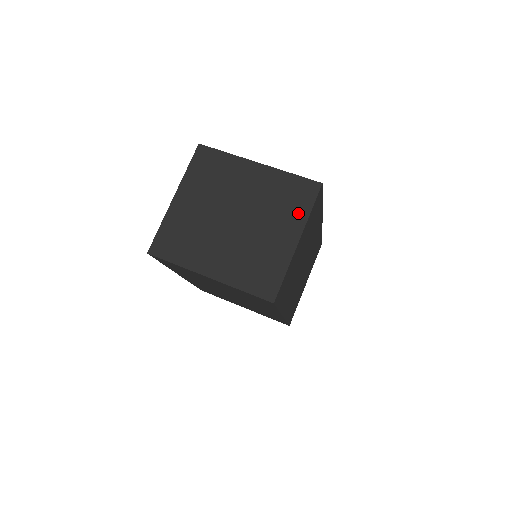
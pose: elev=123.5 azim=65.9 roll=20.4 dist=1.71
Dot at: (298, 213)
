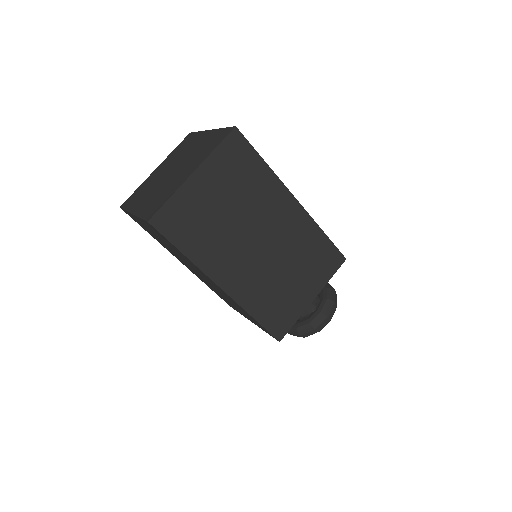
Dot at: (207, 153)
